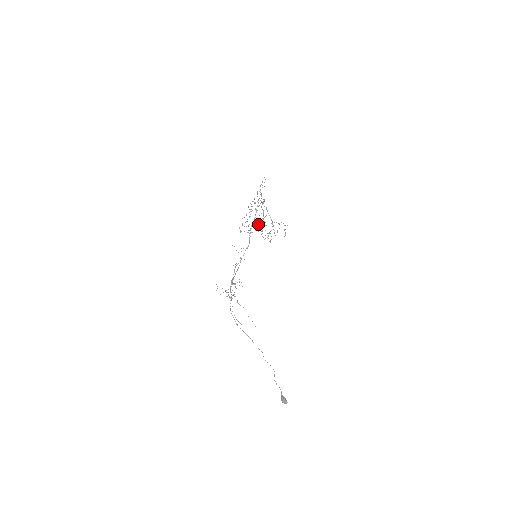
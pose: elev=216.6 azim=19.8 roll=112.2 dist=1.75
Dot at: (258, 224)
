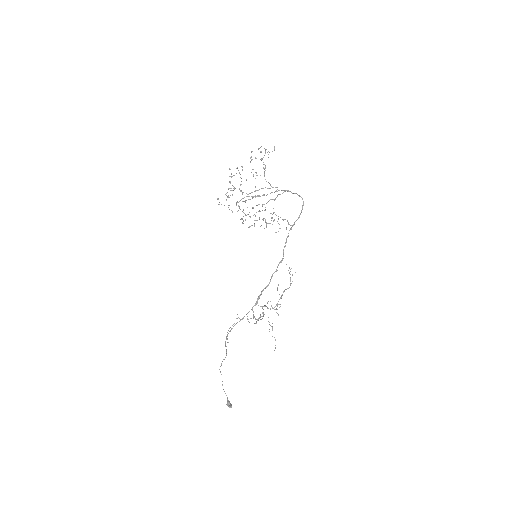
Dot at: (253, 208)
